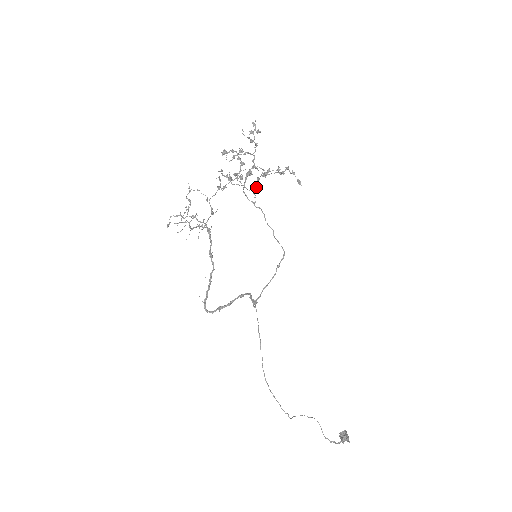
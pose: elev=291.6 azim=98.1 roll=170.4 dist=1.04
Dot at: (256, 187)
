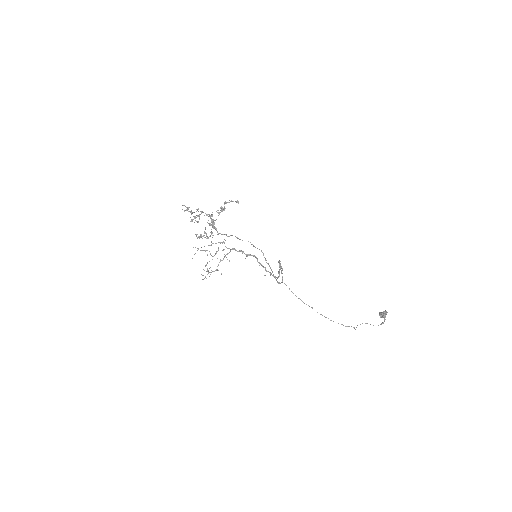
Dot at: (217, 231)
